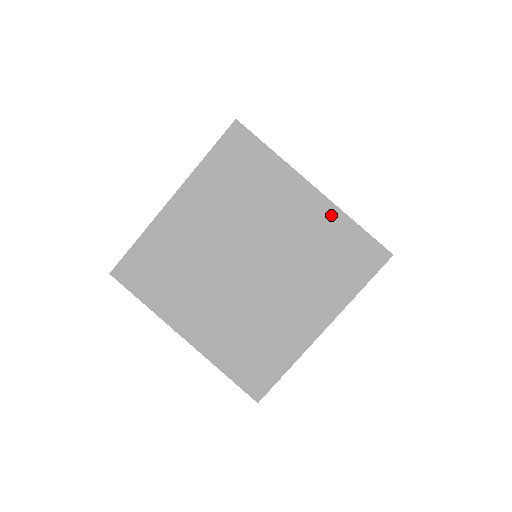
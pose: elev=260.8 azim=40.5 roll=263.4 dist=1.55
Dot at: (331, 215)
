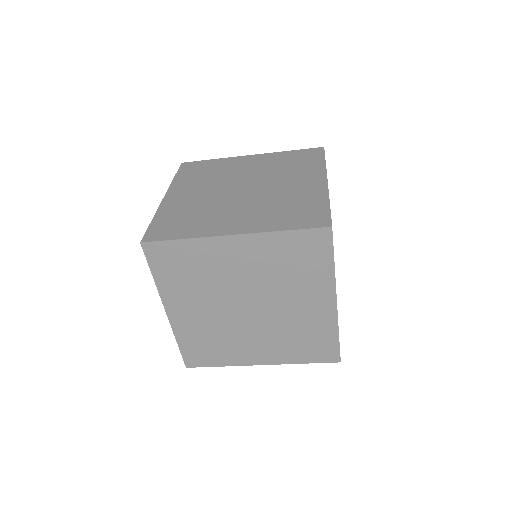
Dot at: (329, 322)
